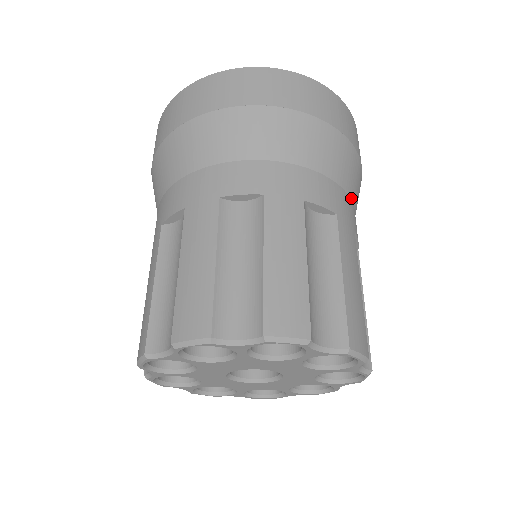
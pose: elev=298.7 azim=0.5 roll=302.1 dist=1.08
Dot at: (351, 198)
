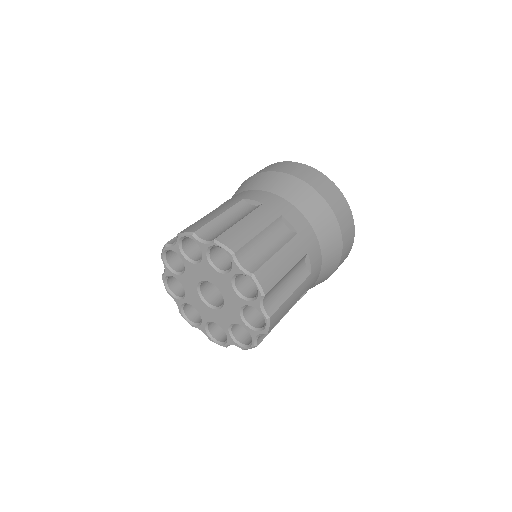
Dot at: (318, 278)
